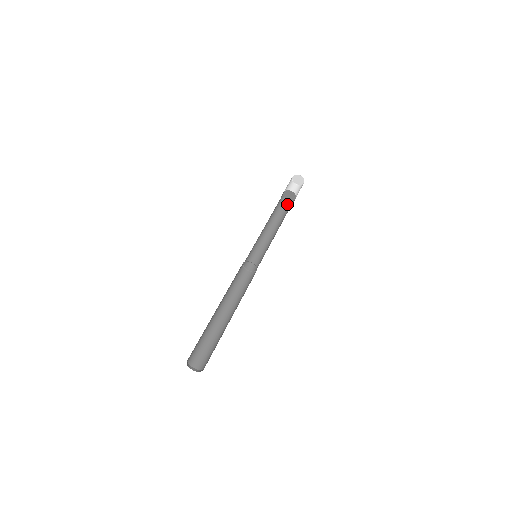
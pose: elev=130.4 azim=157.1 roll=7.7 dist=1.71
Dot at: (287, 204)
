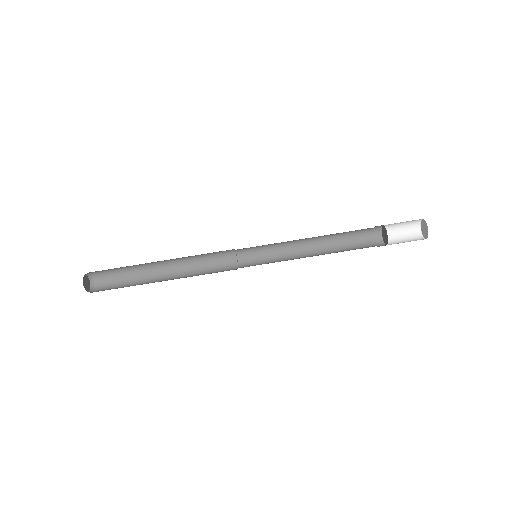
Dot at: (373, 231)
